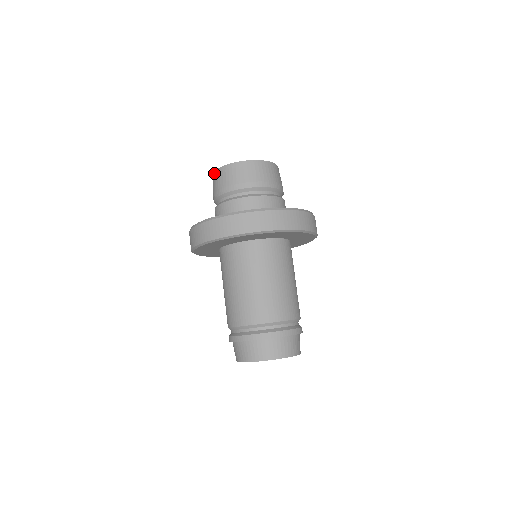
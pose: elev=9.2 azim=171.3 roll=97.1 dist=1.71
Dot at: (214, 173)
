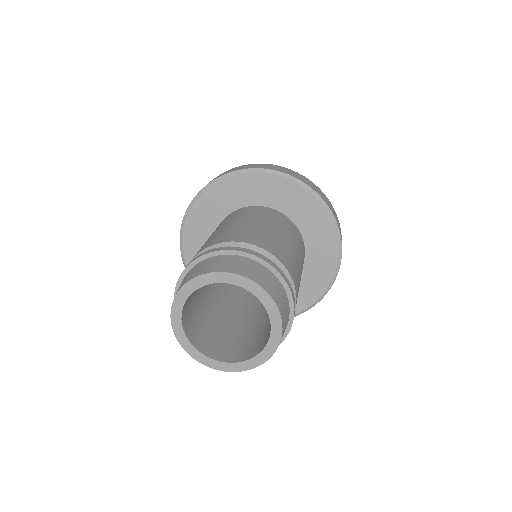
Dot at: occluded
